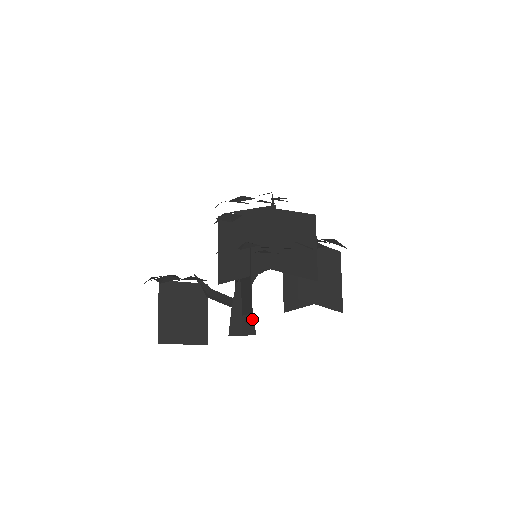
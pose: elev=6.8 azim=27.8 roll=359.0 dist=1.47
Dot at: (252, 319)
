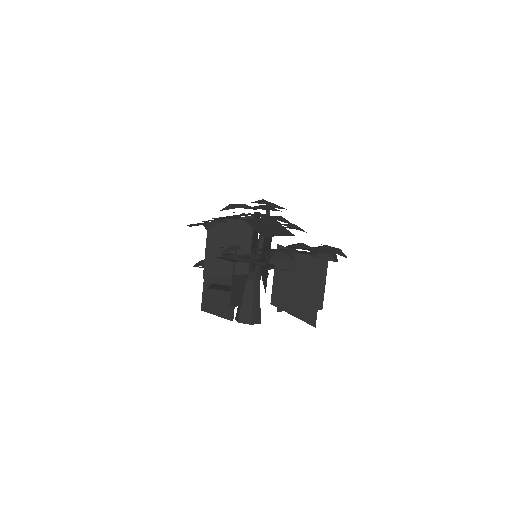
Dot at: (250, 310)
